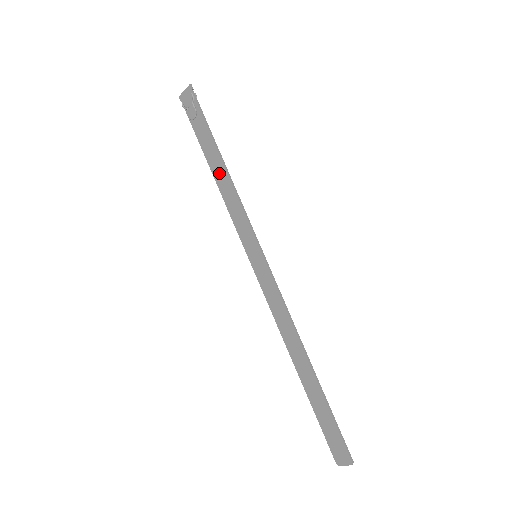
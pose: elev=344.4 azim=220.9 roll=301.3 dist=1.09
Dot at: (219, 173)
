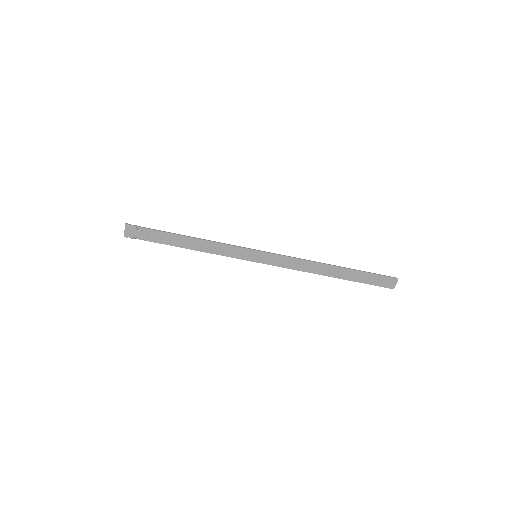
Dot at: (192, 244)
